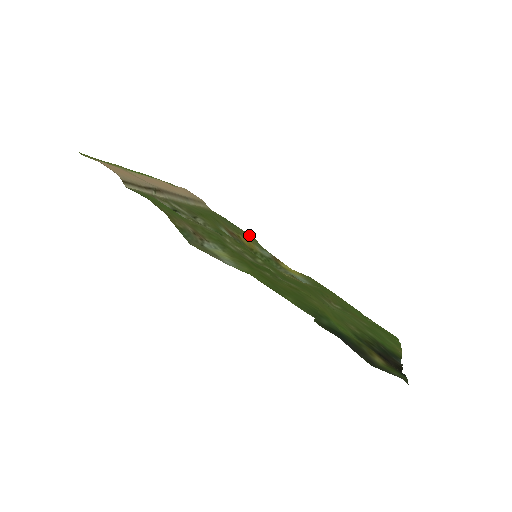
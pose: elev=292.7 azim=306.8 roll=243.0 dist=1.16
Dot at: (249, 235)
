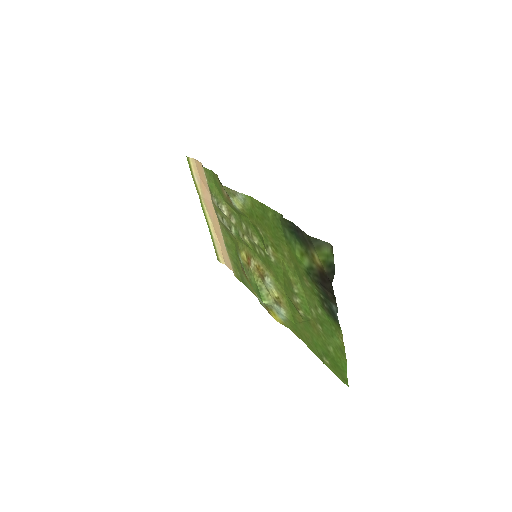
Dot at: occluded
